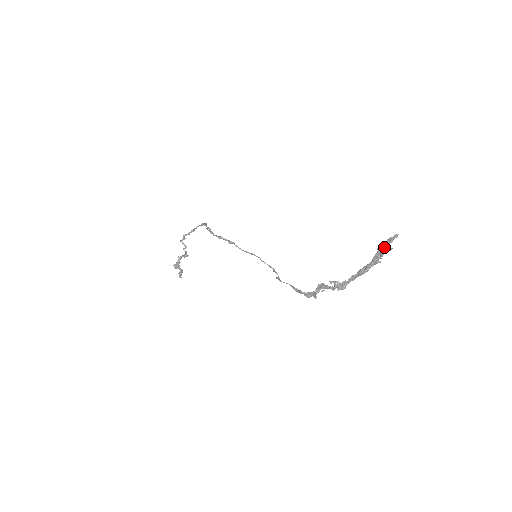
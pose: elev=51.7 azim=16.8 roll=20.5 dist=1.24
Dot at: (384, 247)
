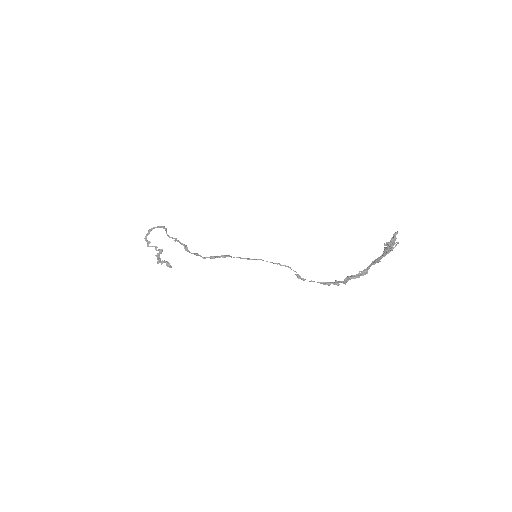
Dot at: (391, 246)
